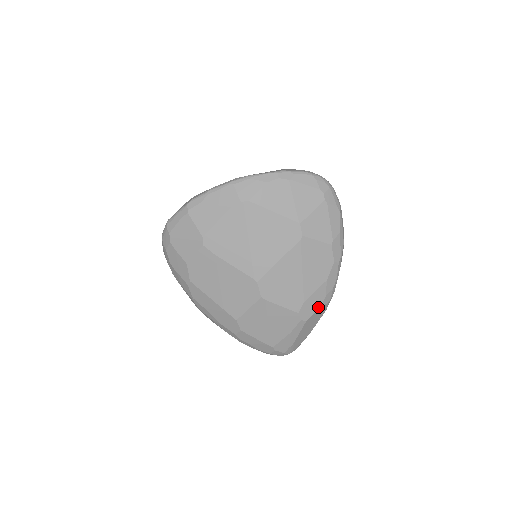
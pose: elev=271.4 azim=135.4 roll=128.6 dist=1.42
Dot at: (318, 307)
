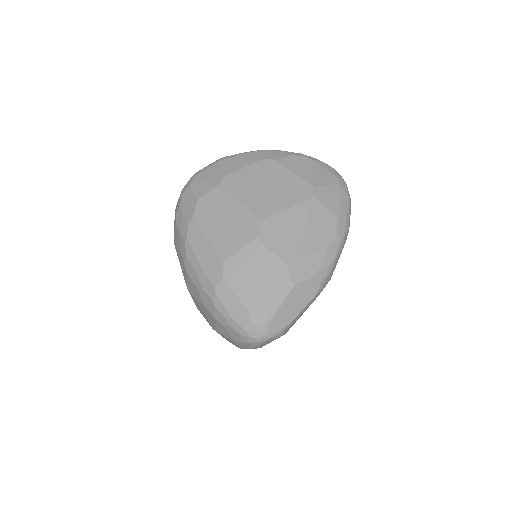
Dot at: (311, 276)
